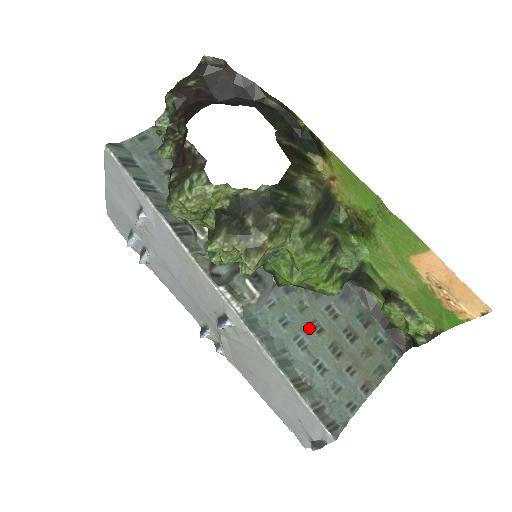
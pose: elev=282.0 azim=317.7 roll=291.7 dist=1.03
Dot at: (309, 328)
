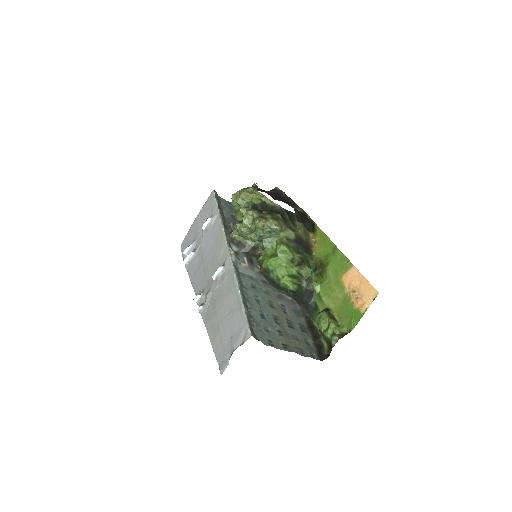
Dot at: (266, 301)
